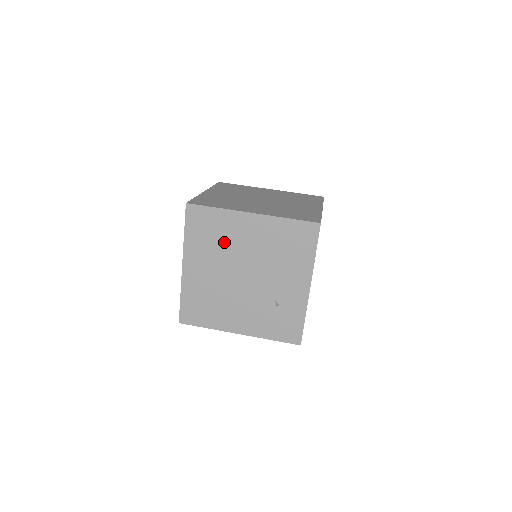
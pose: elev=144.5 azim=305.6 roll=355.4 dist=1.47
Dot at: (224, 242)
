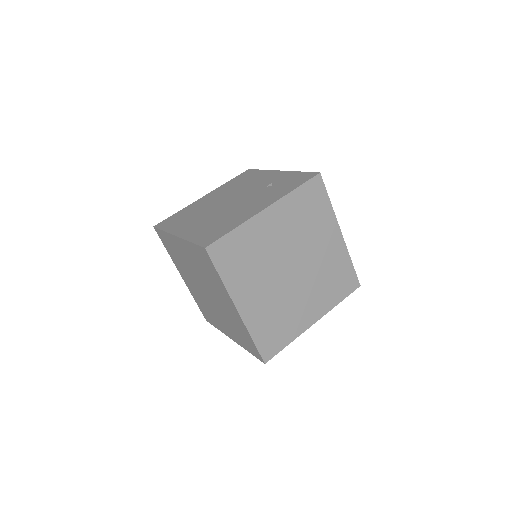
Dot at: (197, 211)
